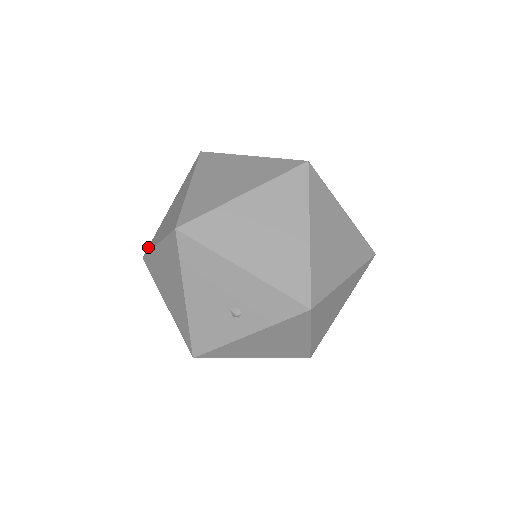
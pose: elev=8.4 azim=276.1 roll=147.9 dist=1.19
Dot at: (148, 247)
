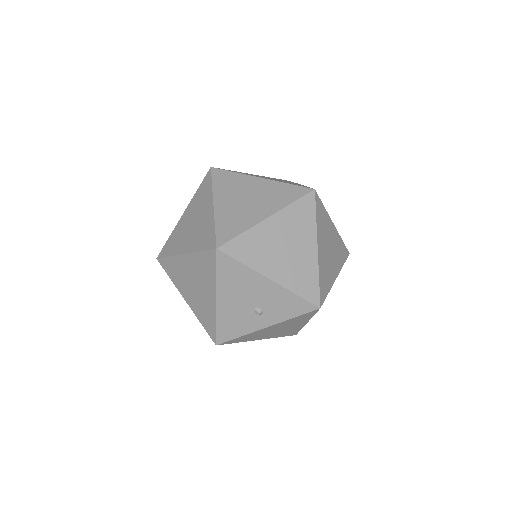
Dot at: (162, 250)
